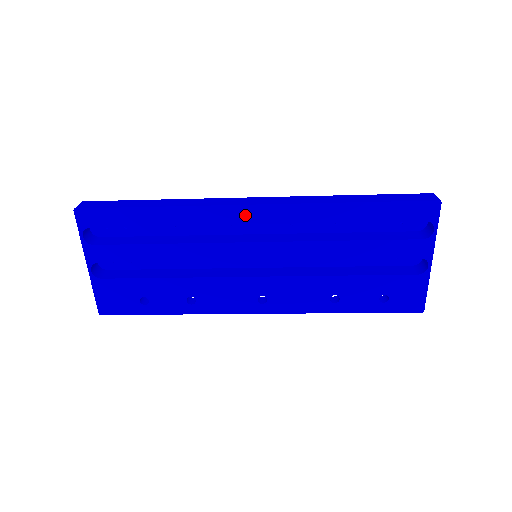
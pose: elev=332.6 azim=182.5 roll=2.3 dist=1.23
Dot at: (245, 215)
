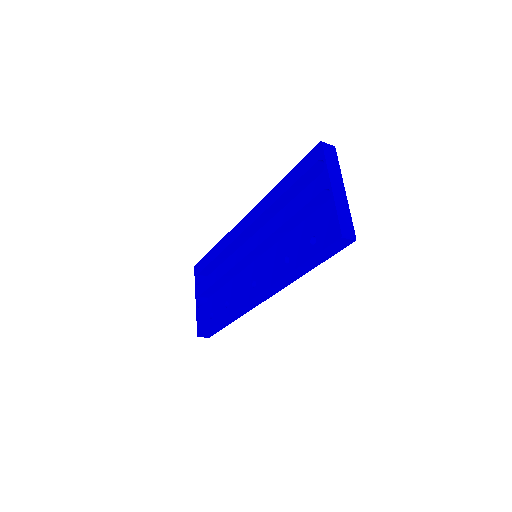
Dot at: (243, 226)
